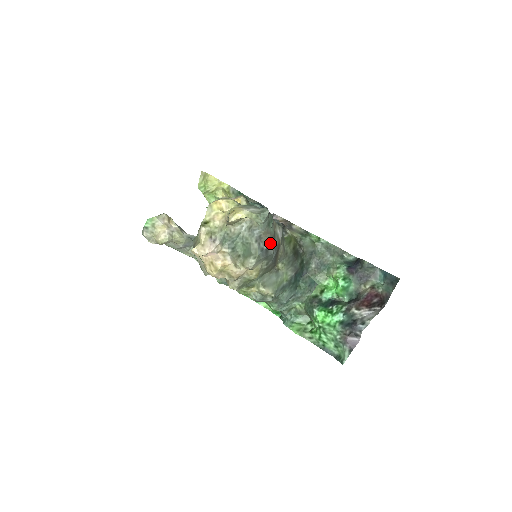
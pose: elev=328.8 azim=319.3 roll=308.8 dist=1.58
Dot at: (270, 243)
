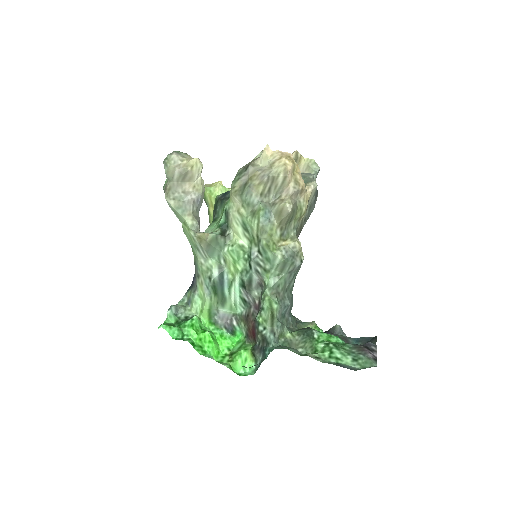
Dot at: (317, 193)
